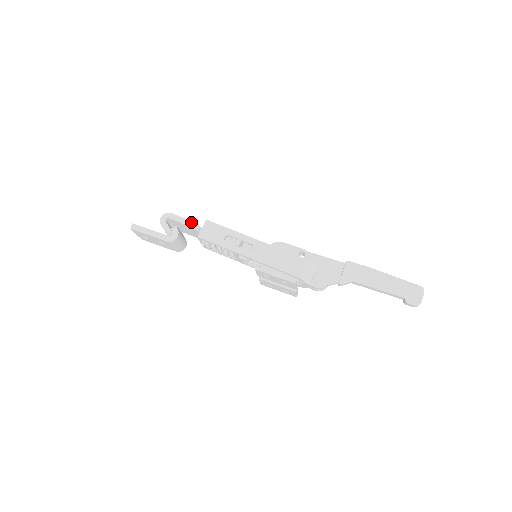
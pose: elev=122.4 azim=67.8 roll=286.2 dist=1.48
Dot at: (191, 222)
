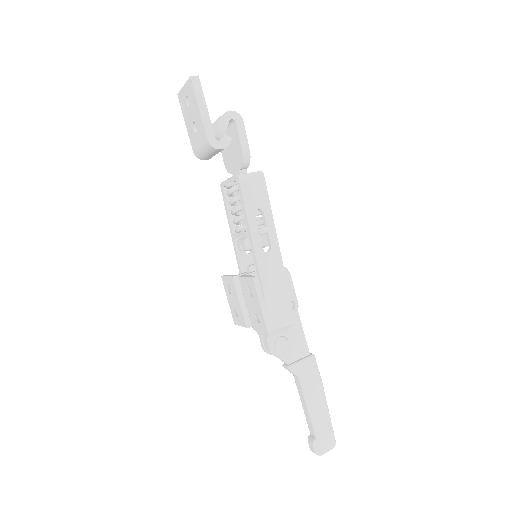
Dot at: (249, 154)
